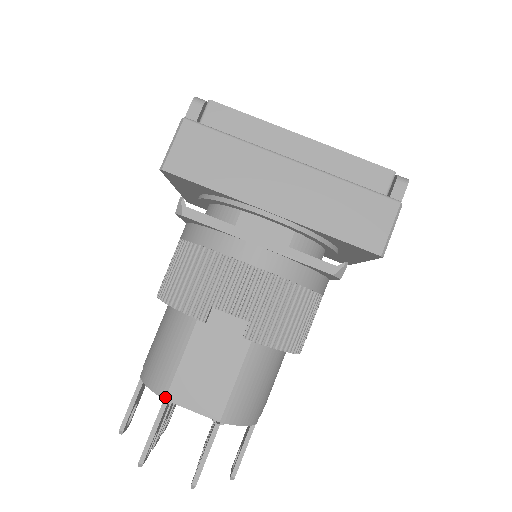
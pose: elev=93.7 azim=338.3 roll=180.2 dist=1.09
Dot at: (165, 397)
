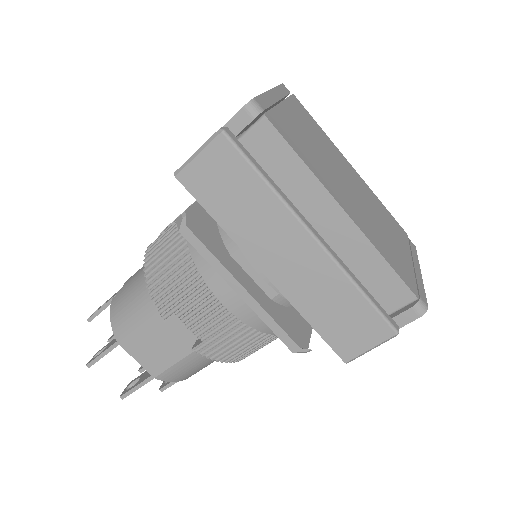
Dot at: (118, 341)
